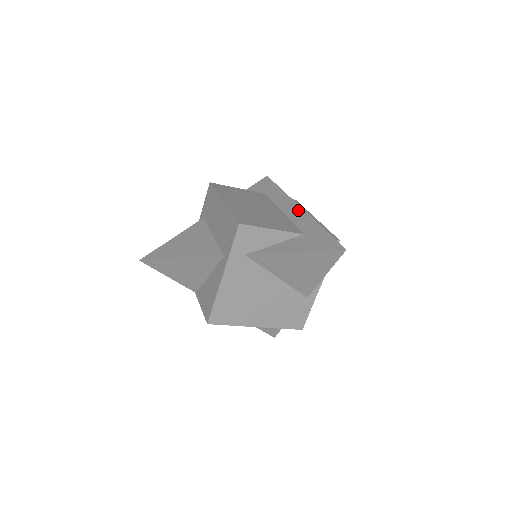
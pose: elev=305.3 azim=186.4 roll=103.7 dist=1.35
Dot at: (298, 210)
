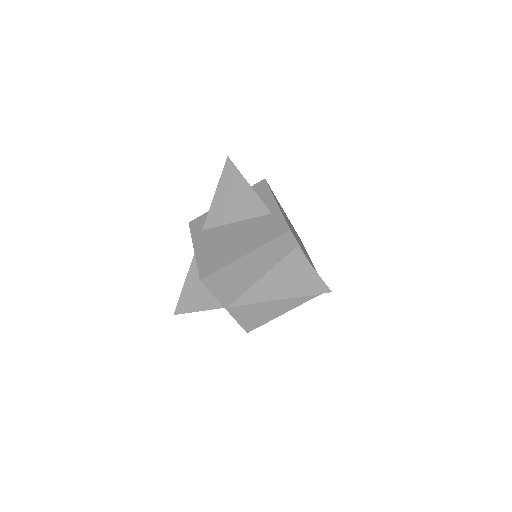
Dot at: occluded
